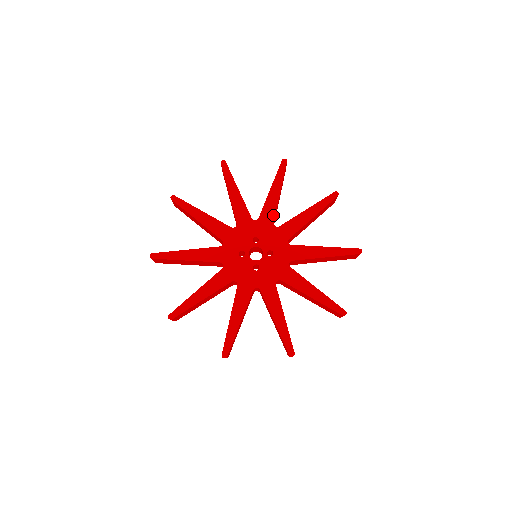
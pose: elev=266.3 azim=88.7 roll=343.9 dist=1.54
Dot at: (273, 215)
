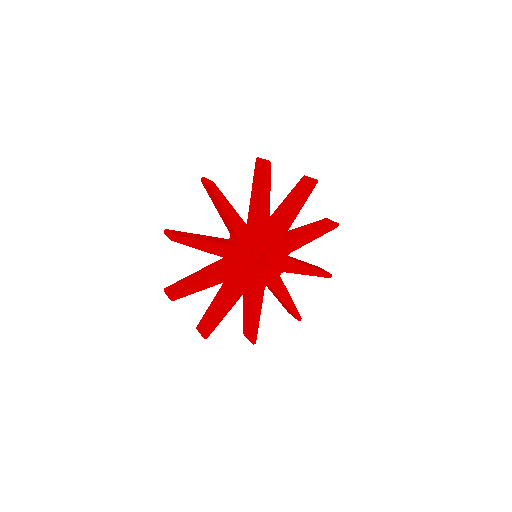
Dot at: (245, 227)
